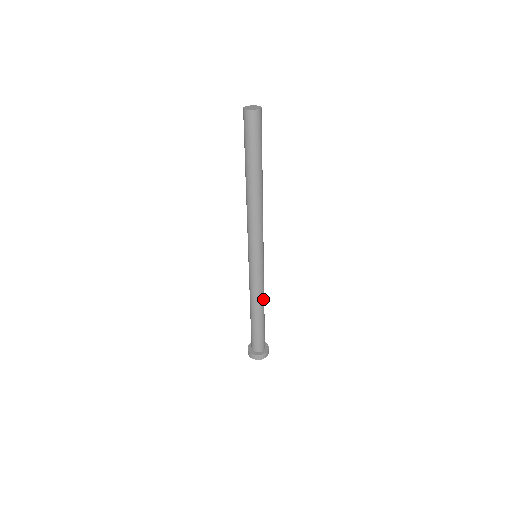
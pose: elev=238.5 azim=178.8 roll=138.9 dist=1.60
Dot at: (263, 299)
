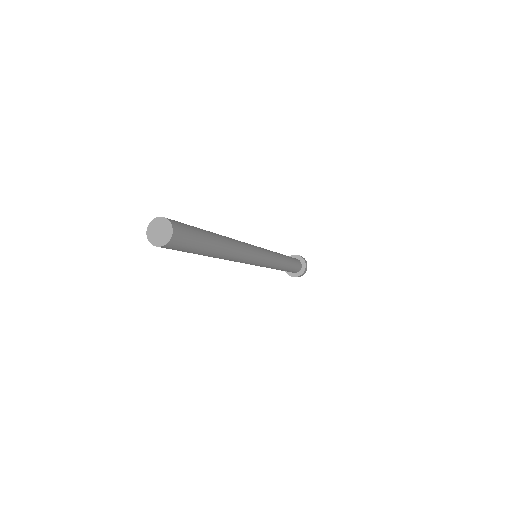
Dot at: (282, 261)
